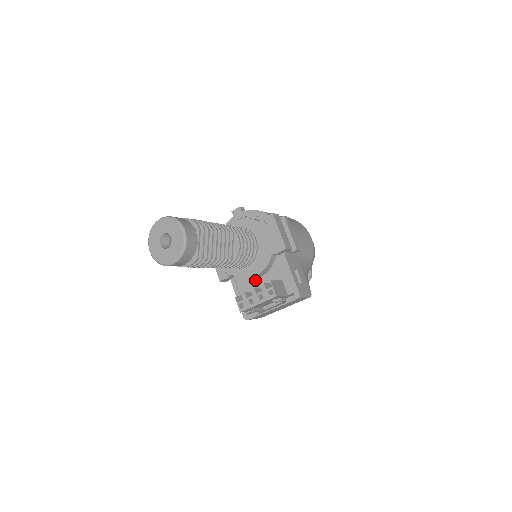
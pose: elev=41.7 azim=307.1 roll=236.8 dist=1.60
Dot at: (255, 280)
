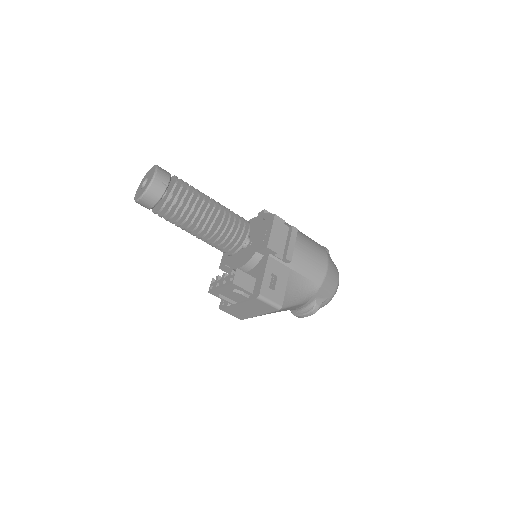
Dot at: occluded
